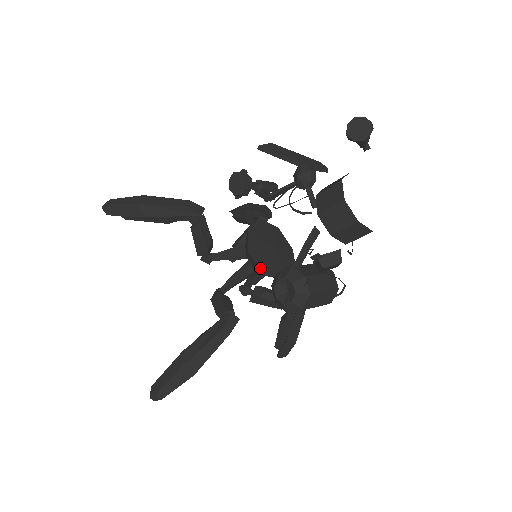
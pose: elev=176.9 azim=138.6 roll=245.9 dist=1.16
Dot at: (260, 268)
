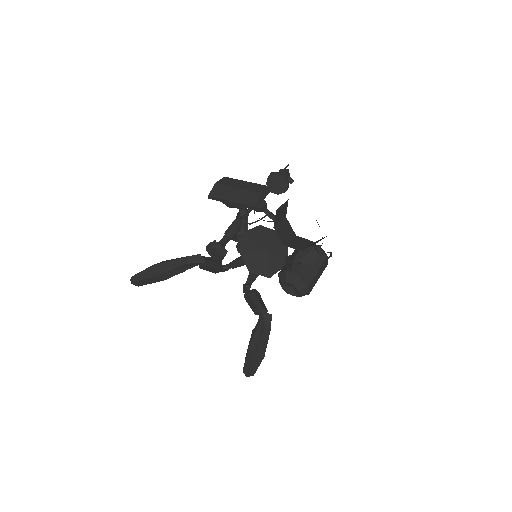
Dot at: (265, 275)
